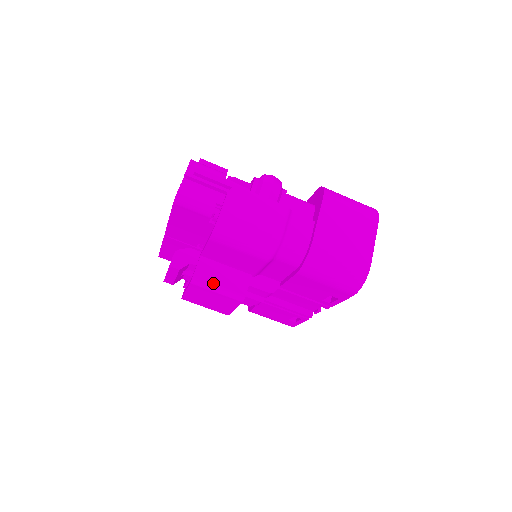
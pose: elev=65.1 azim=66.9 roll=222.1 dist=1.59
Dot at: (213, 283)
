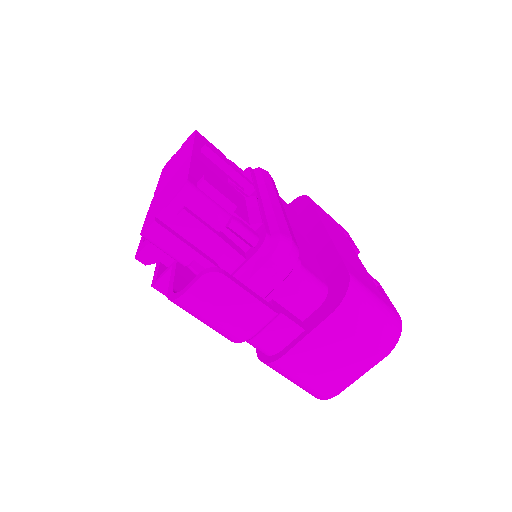
Dot at: occluded
